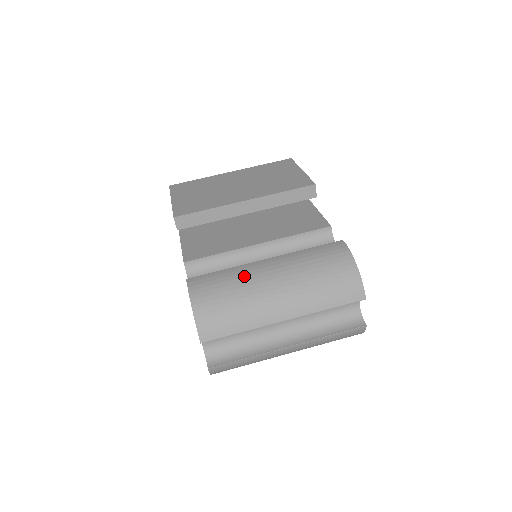
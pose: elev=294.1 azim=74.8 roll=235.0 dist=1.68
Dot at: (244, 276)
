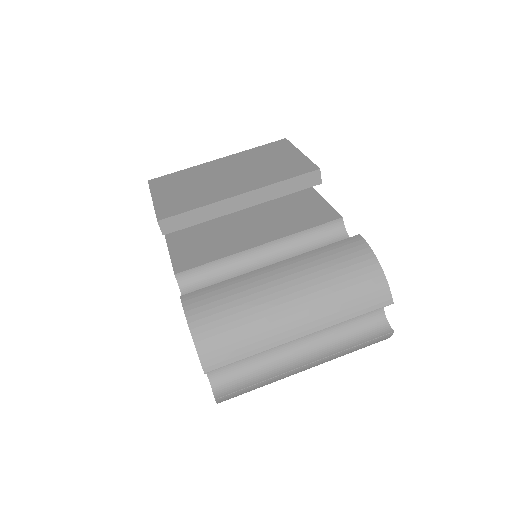
Dot at: (249, 288)
